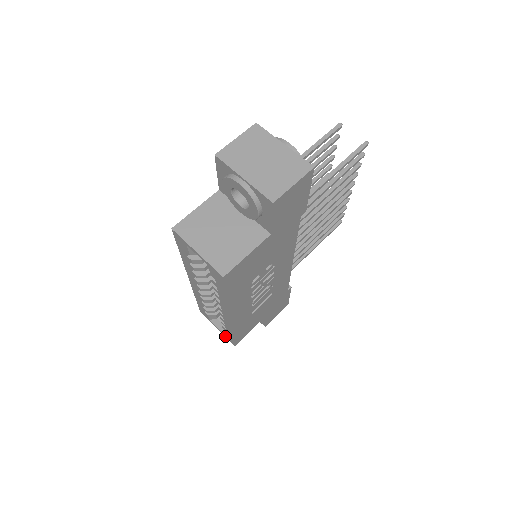
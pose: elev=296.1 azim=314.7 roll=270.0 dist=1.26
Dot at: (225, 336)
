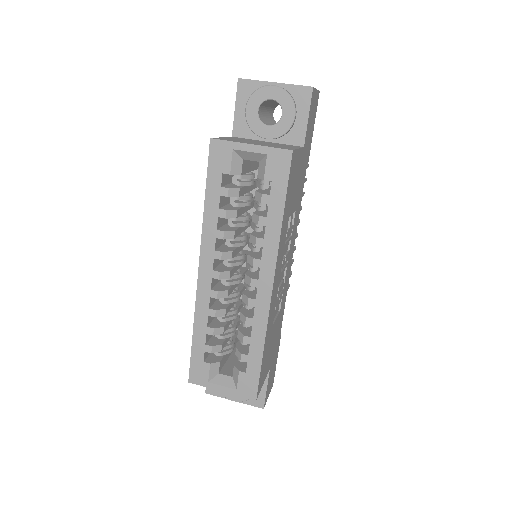
Dot at: (238, 392)
